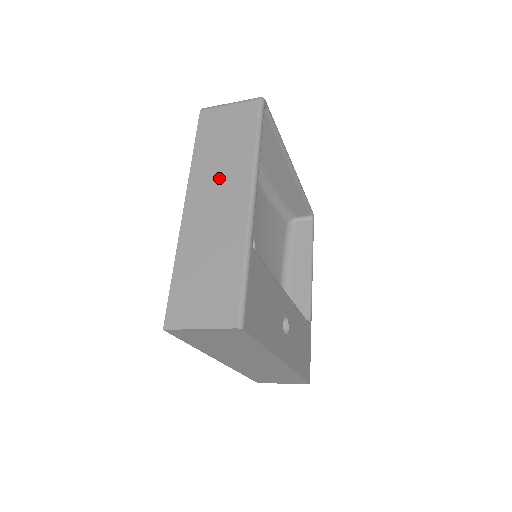
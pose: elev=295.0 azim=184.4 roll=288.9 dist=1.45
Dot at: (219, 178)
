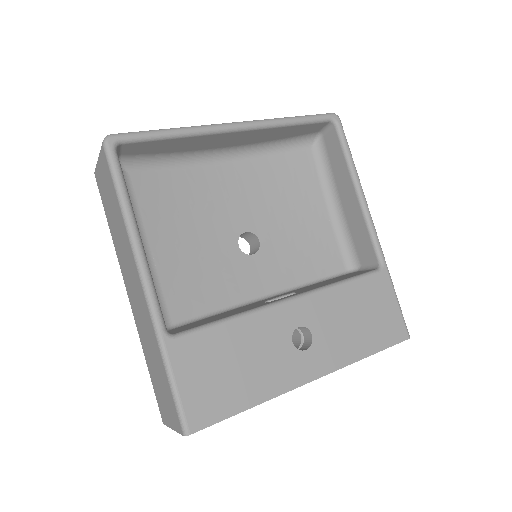
Dot at: (125, 261)
